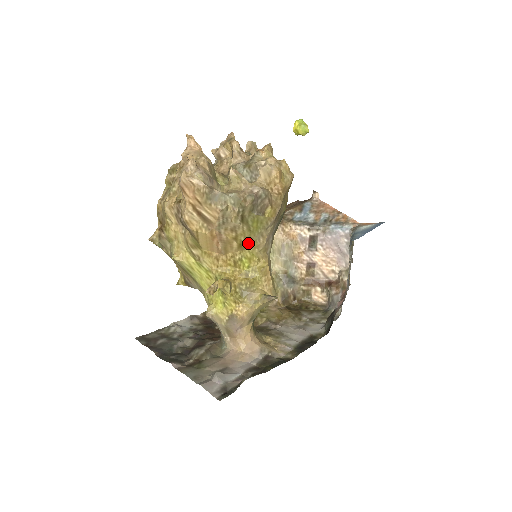
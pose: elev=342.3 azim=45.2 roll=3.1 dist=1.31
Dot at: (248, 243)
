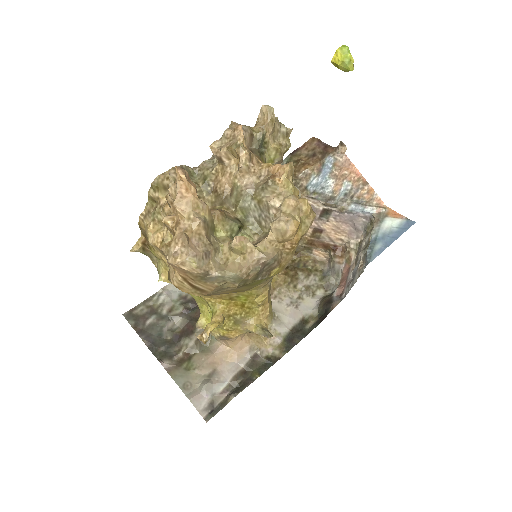
Dot at: (247, 289)
